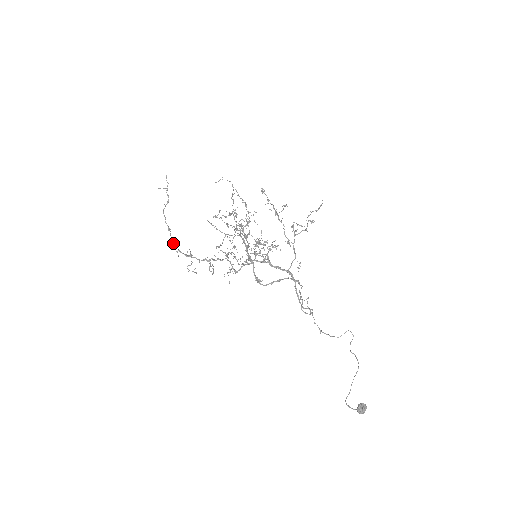
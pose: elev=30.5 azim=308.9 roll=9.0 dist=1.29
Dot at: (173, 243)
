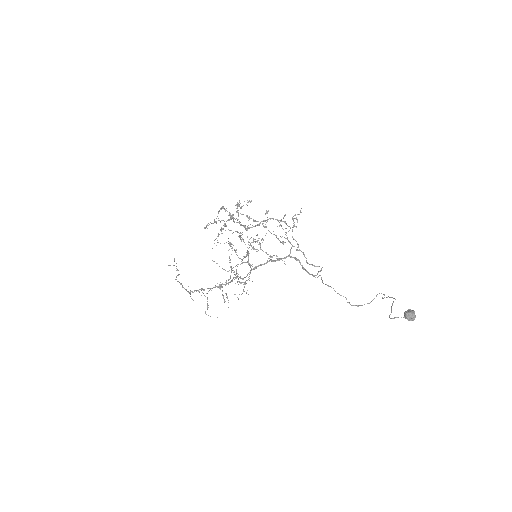
Dot at: occluded
